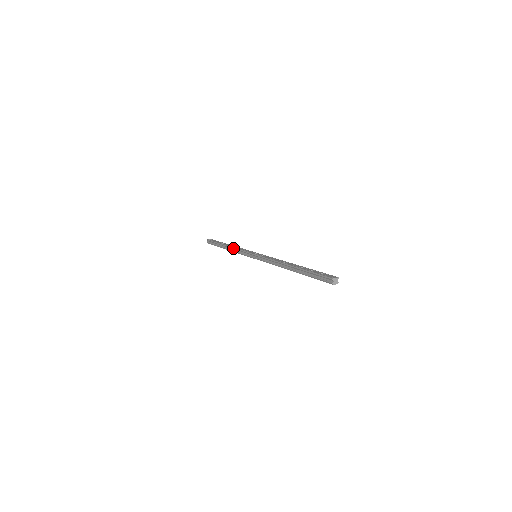
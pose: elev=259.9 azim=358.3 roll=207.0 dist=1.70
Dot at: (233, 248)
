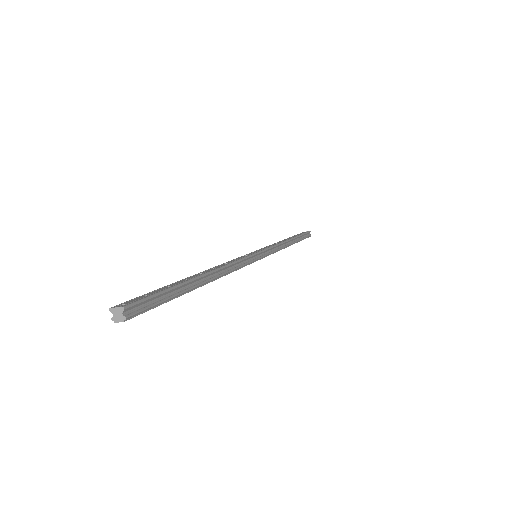
Dot at: (275, 243)
